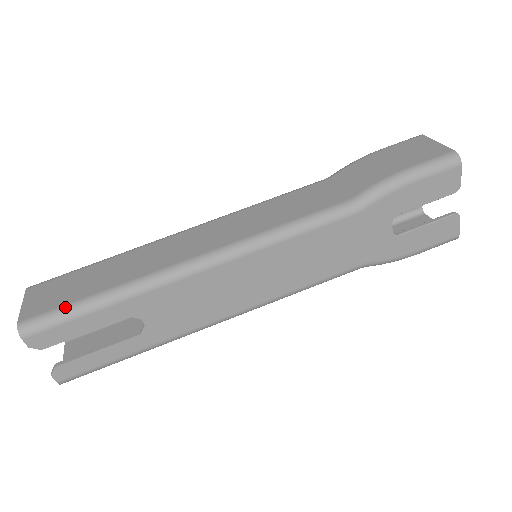
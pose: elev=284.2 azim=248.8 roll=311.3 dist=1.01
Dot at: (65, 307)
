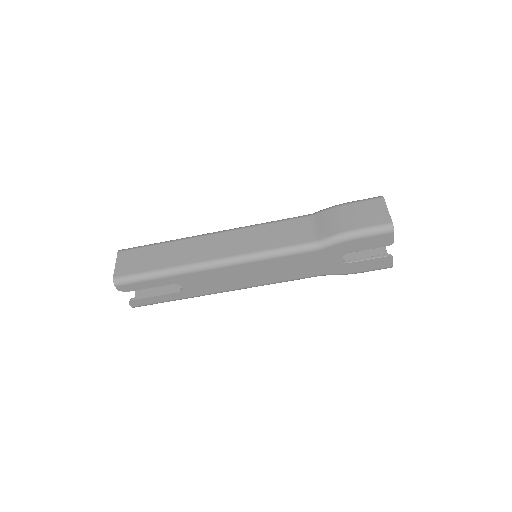
Dot at: (139, 274)
